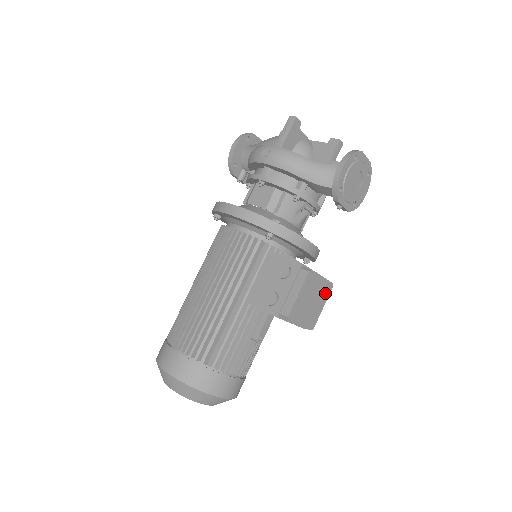
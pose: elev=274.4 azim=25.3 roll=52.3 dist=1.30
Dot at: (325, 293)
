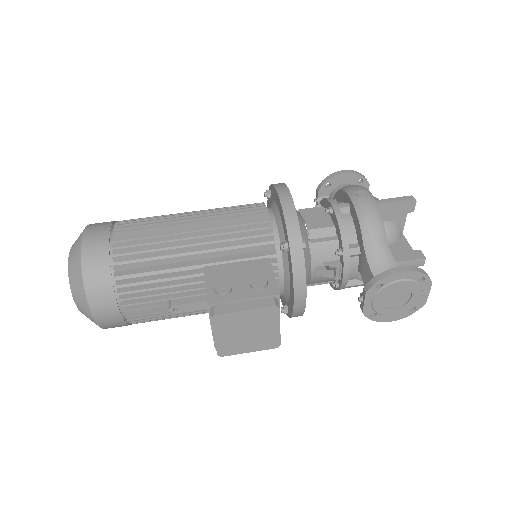
Dot at: (265, 343)
